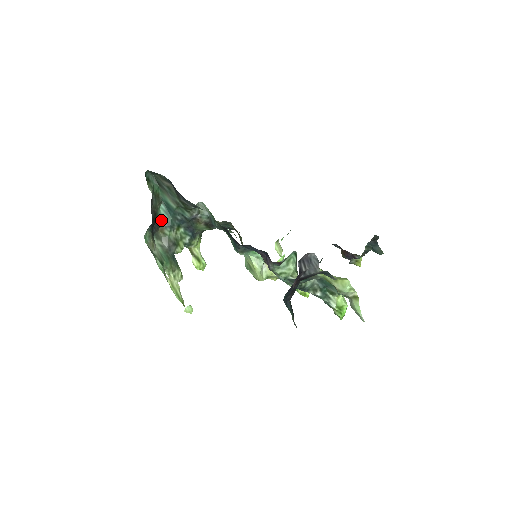
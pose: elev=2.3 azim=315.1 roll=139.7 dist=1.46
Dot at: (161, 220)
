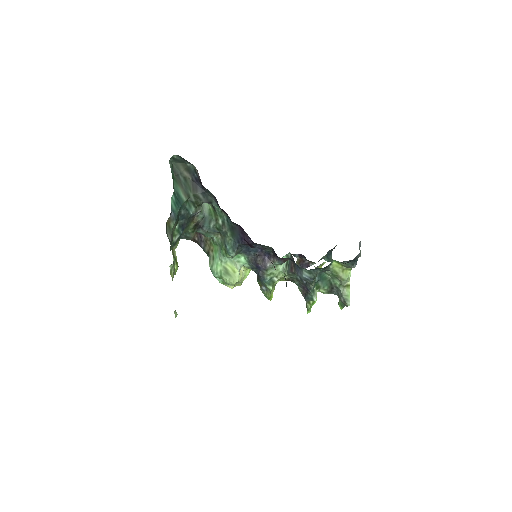
Dot at: occluded
